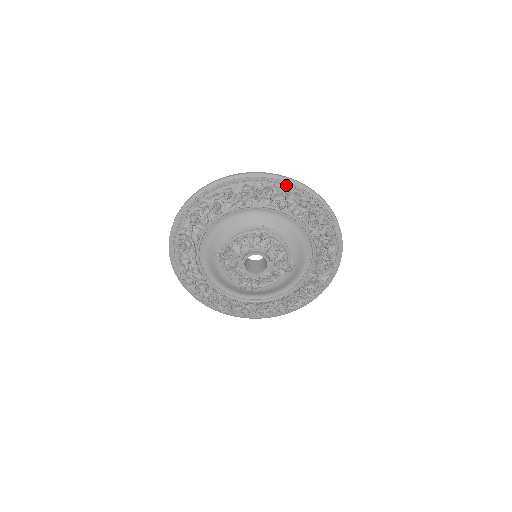
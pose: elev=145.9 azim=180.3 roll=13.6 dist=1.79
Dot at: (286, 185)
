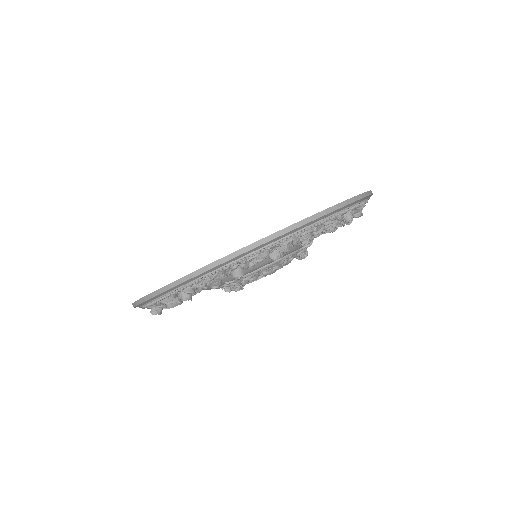
Dot at: (364, 203)
